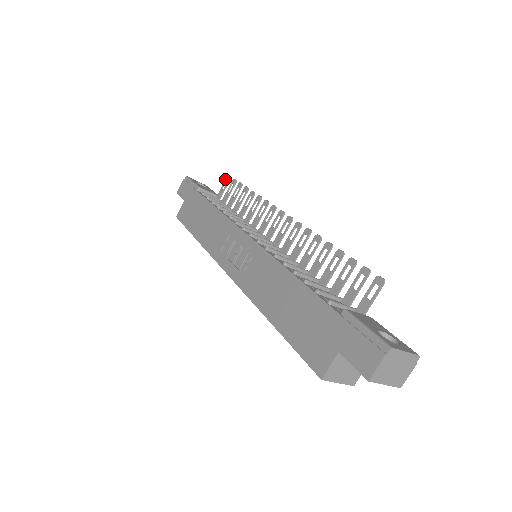
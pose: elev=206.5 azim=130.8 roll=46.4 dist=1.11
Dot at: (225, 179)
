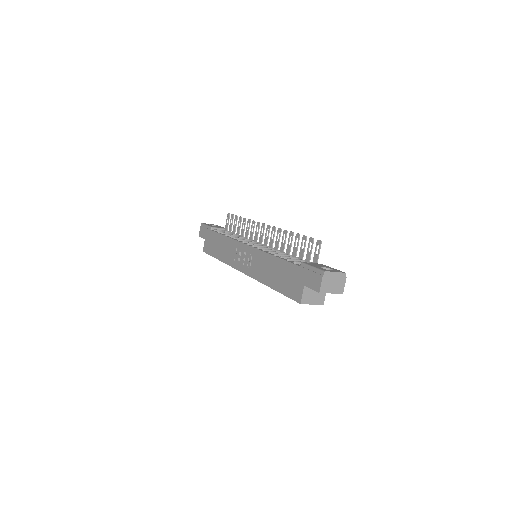
Dot at: (227, 216)
